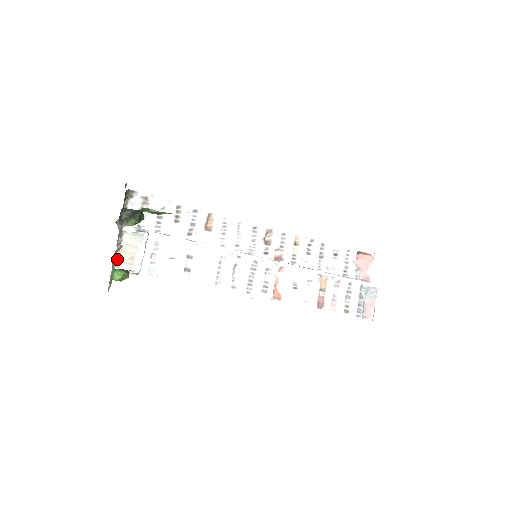
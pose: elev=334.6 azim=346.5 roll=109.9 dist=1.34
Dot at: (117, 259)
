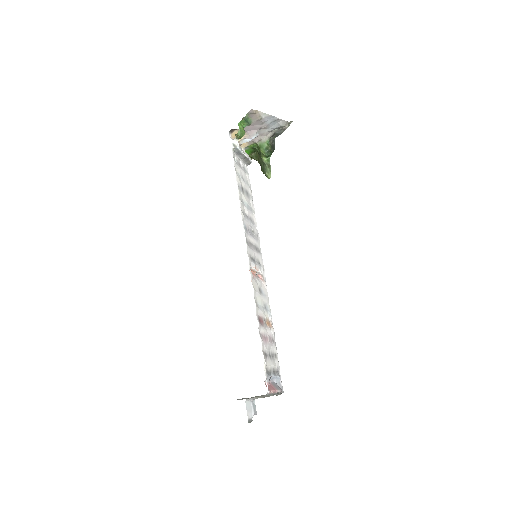
Dot at: (233, 138)
